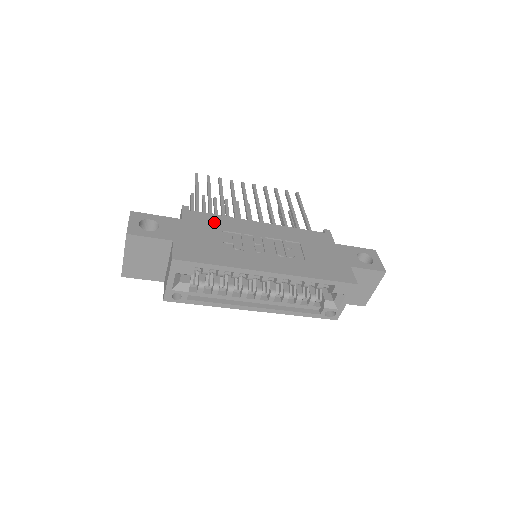
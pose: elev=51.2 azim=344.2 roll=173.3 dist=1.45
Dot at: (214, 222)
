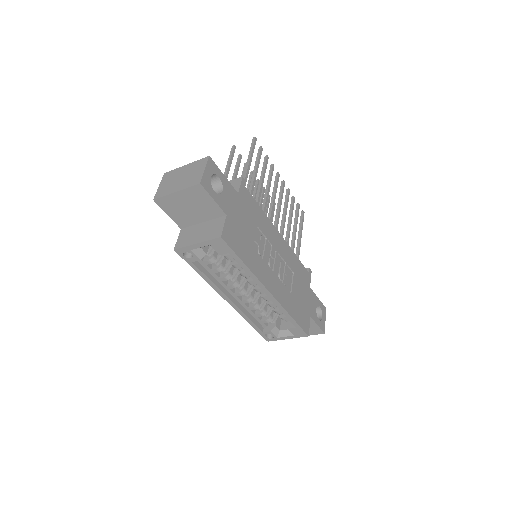
Dot at: (256, 213)
